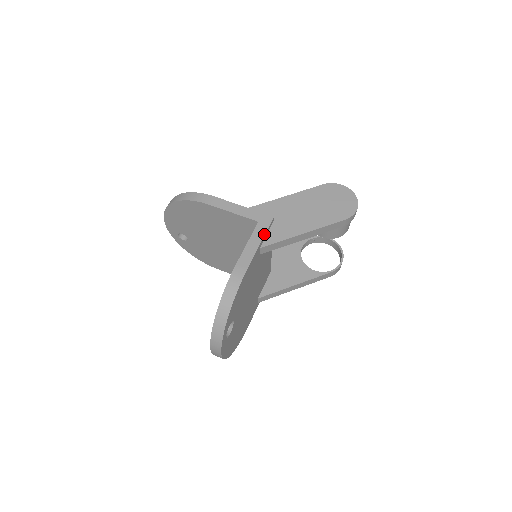
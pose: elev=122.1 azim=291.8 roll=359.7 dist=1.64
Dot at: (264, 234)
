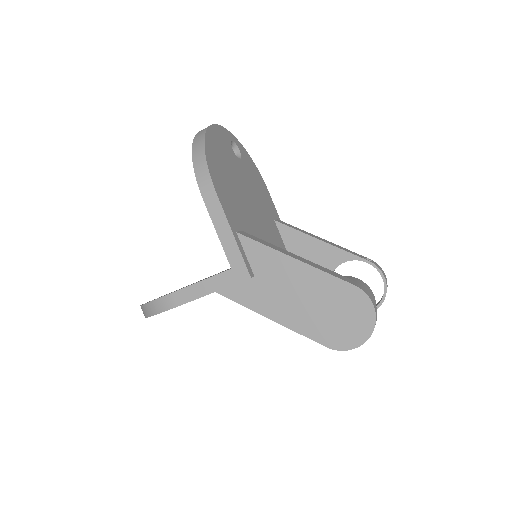
Dot at: (224, 287)
